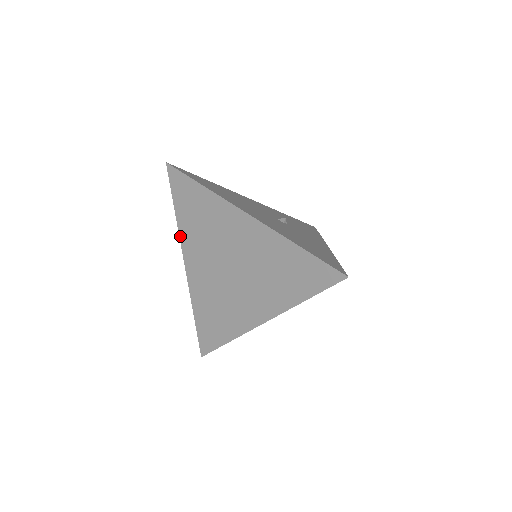
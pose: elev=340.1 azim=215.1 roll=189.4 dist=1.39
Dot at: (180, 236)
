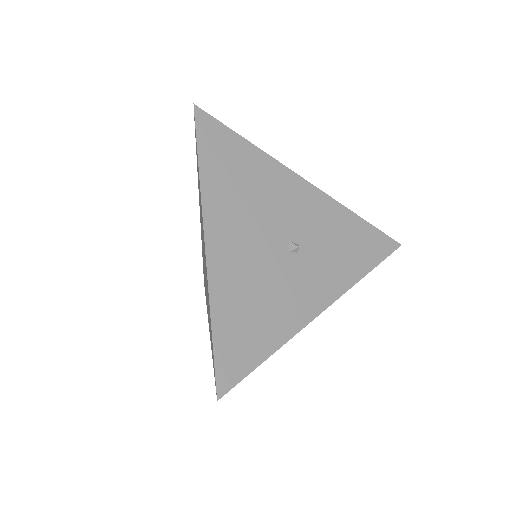
Dot at: occluded
